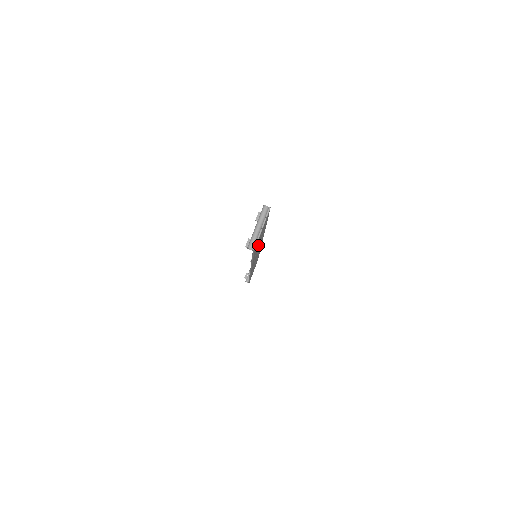
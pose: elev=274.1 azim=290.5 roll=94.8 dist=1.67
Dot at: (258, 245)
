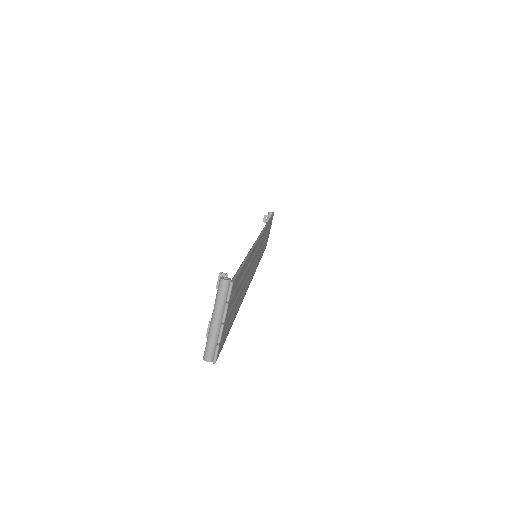
Dot at: (239, 296)
